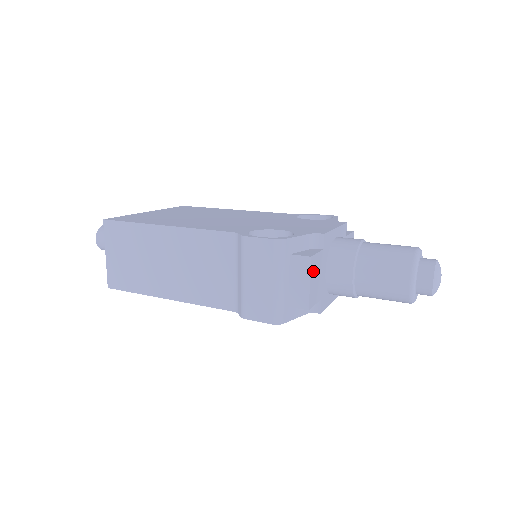
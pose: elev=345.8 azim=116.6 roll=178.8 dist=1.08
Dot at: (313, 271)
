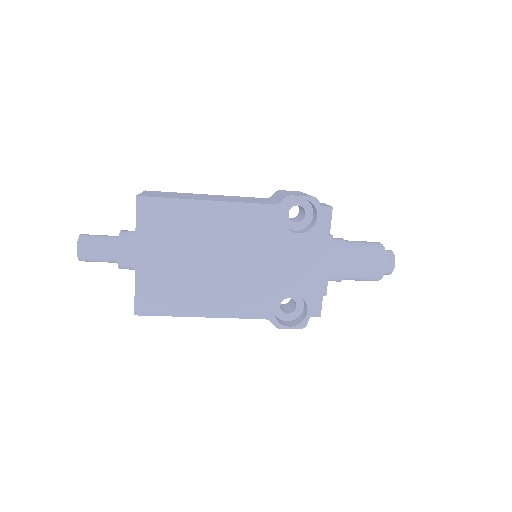
Dot at: occluded
